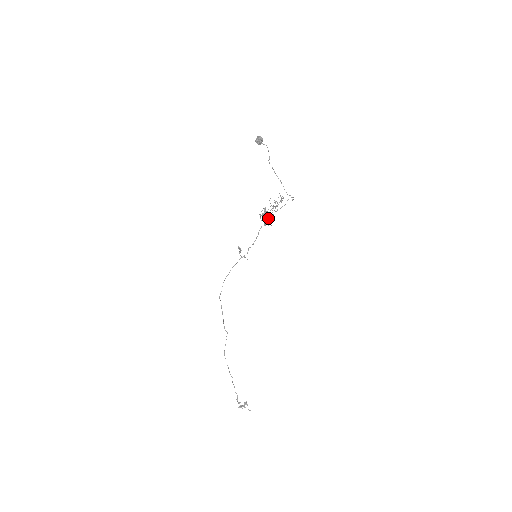
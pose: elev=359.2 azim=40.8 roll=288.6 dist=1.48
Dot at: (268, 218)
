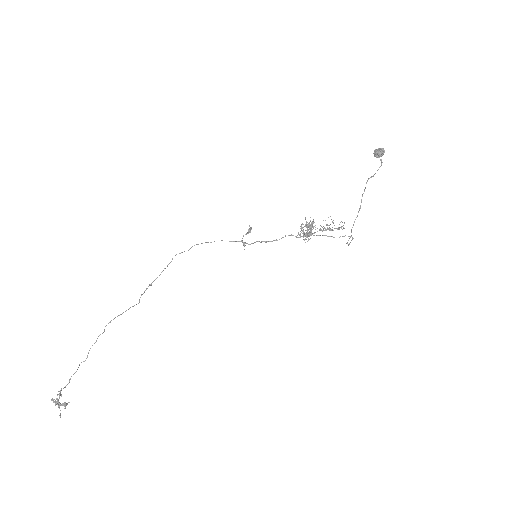
Dot at: (310, 230)
